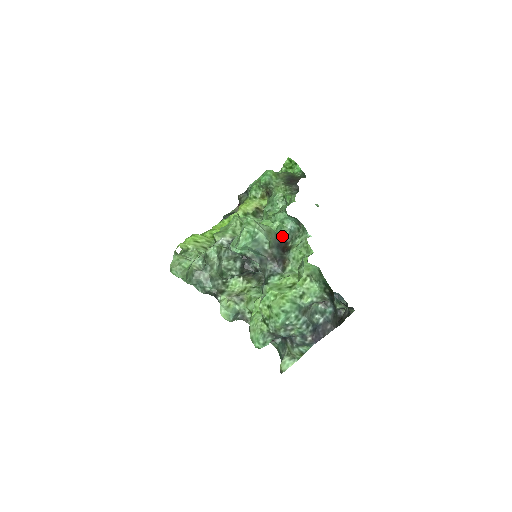
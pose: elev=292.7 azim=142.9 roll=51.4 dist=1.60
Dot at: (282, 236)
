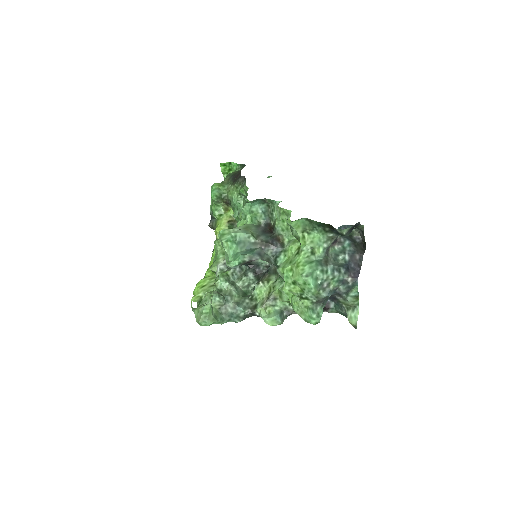
Dot at: (262, 223)
